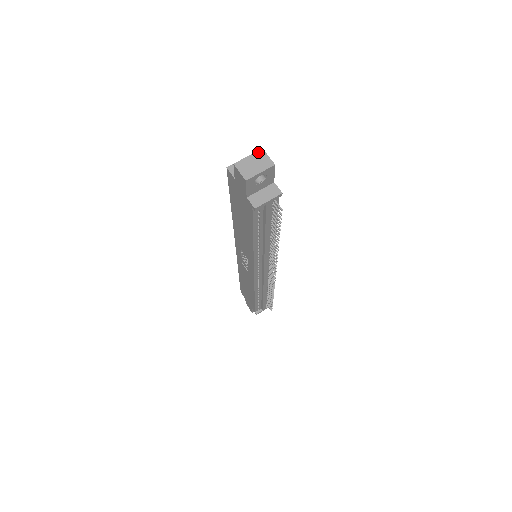
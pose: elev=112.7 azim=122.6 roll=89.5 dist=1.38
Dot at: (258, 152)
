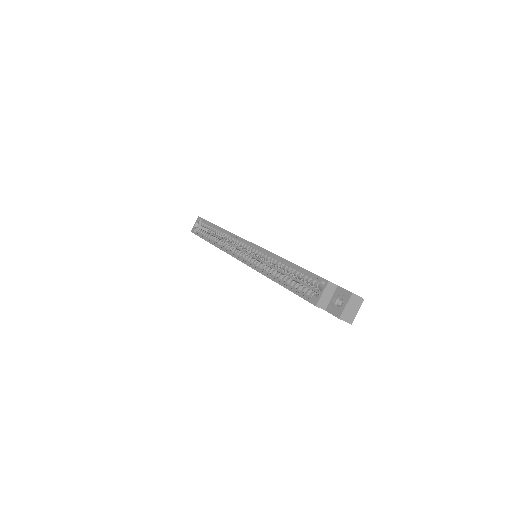
Dot at: (351, 298)
